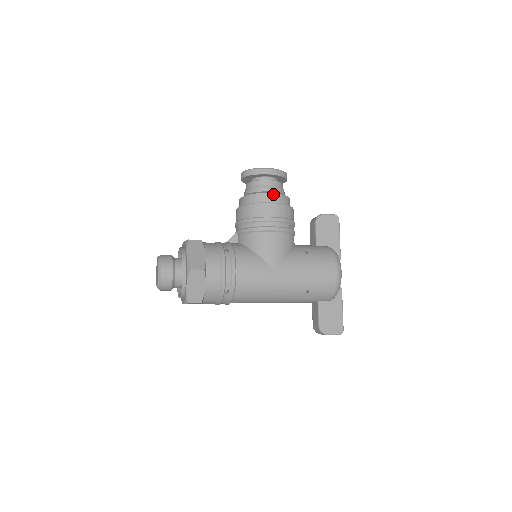
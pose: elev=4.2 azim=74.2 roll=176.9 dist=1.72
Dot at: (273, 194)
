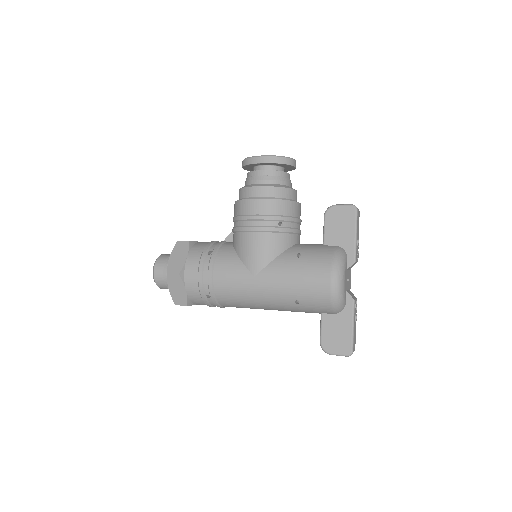
Dot at: (259, 187)
